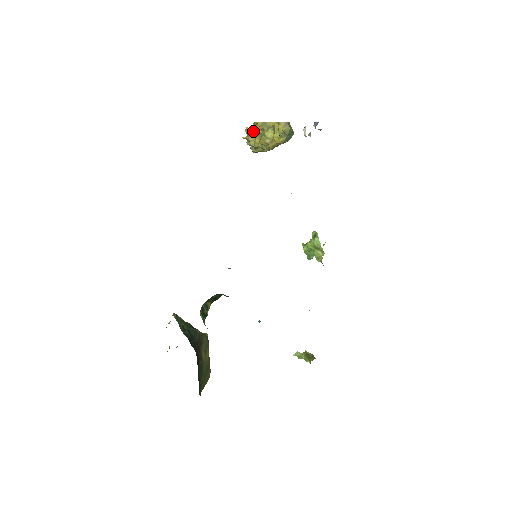
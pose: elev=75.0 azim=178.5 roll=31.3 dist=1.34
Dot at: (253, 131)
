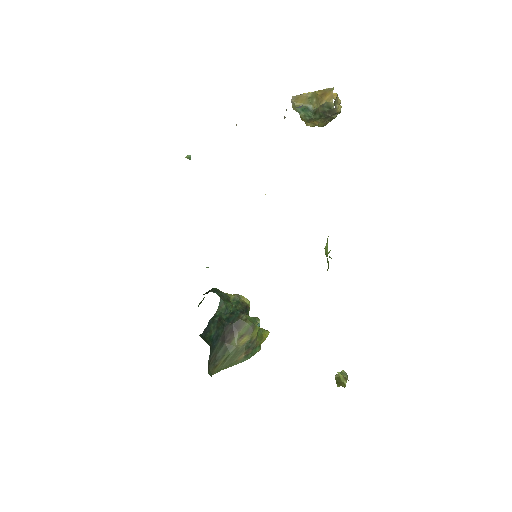
Dot at: occluded
